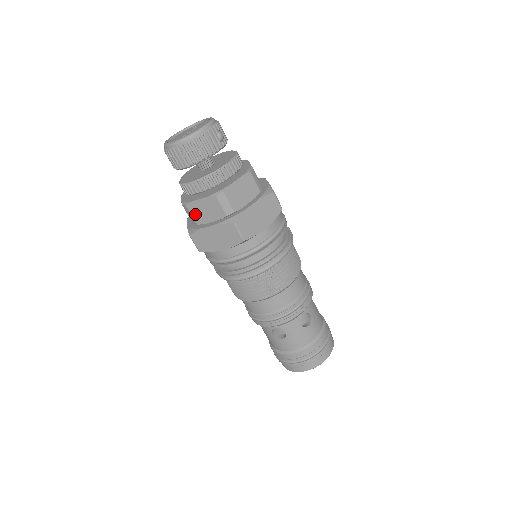
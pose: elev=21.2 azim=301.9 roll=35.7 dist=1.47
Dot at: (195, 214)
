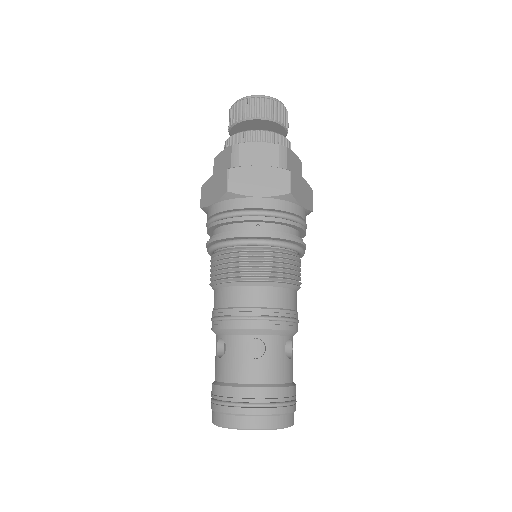
Dot at: (244, 155)
